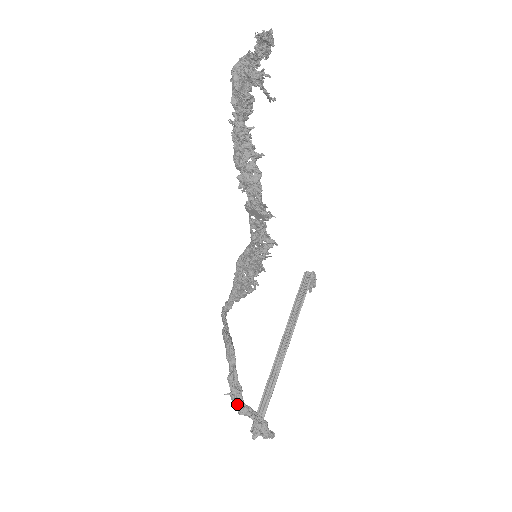
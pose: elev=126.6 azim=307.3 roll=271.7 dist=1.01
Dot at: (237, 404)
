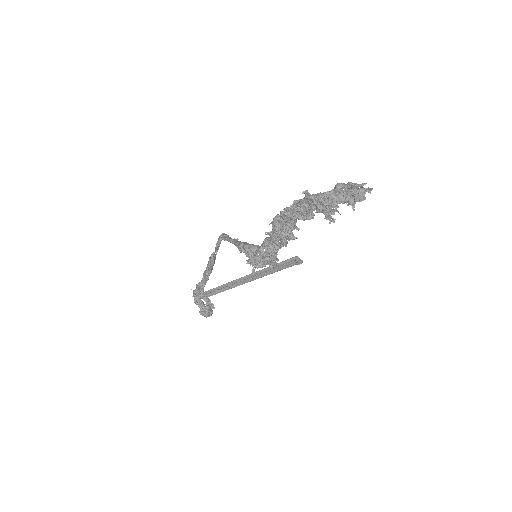
Dot at: (195, 298)
